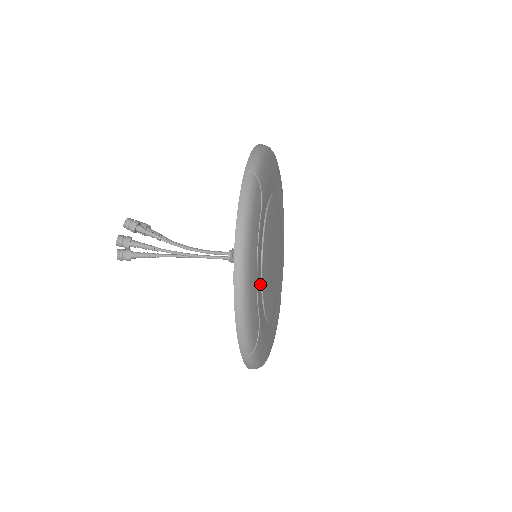
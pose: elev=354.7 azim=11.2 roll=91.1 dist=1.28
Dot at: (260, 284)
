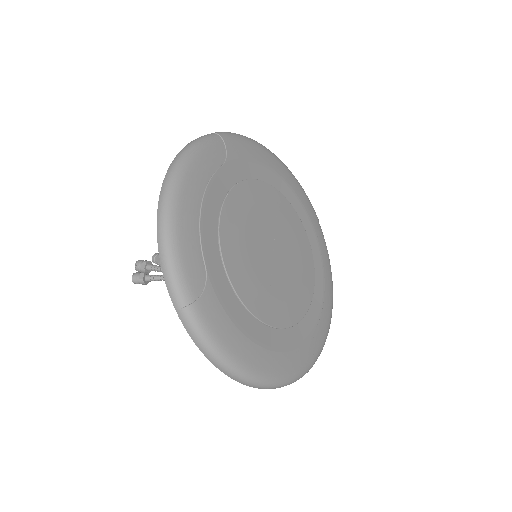
Dot at: (214, 235)
